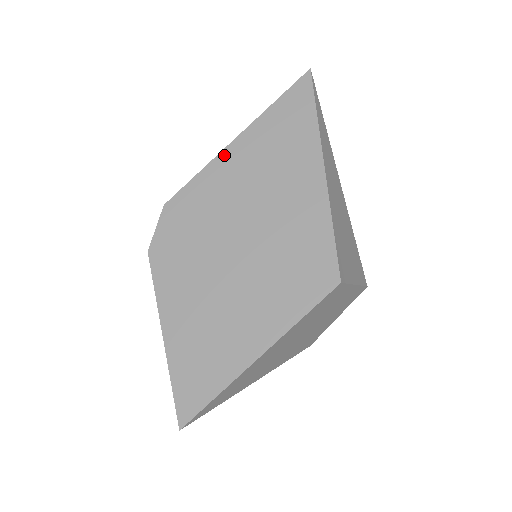
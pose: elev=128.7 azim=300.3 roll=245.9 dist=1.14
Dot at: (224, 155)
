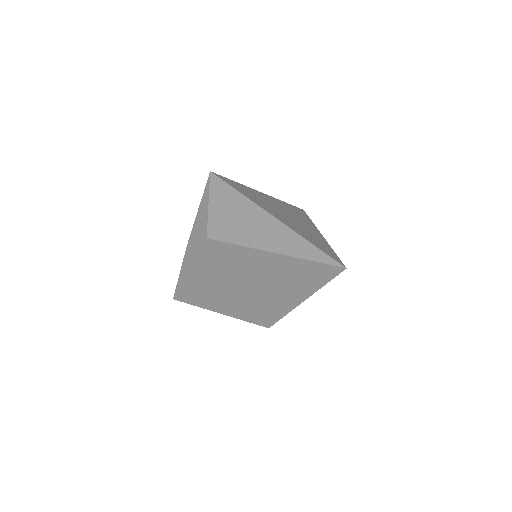
Dot at: (257, 252)
